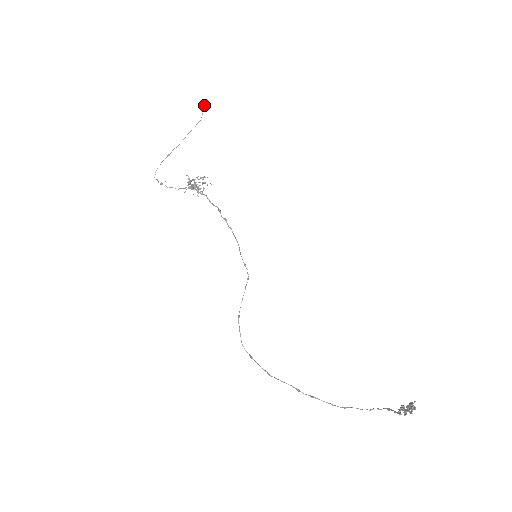
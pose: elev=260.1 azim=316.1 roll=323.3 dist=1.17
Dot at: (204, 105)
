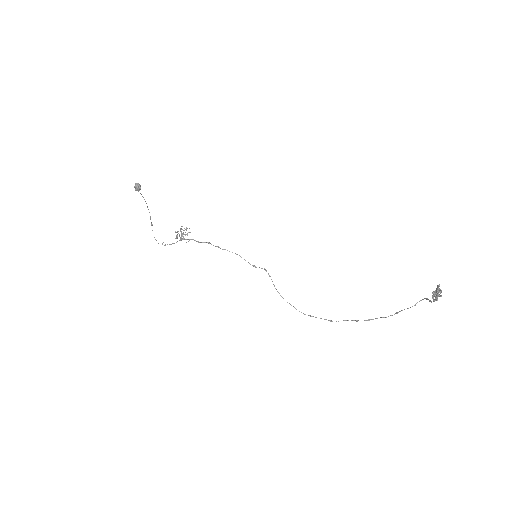
Dot at: (136, 189)
